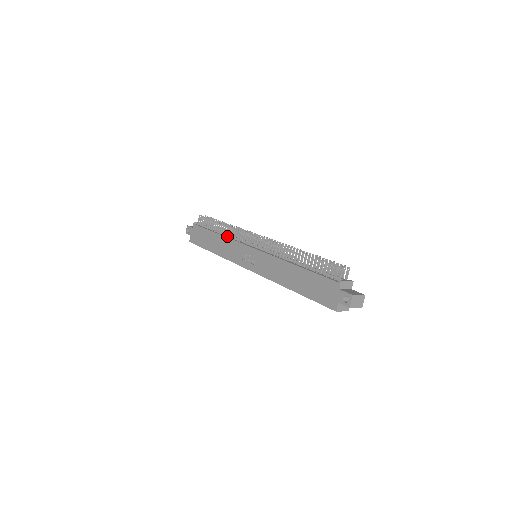
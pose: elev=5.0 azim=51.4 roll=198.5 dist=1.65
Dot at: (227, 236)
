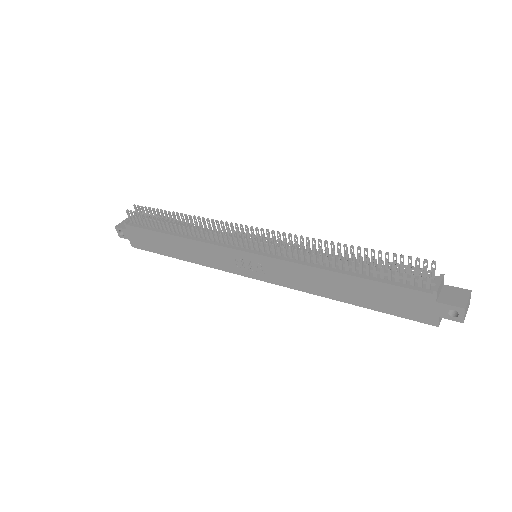
Dot at: (193, 237)
